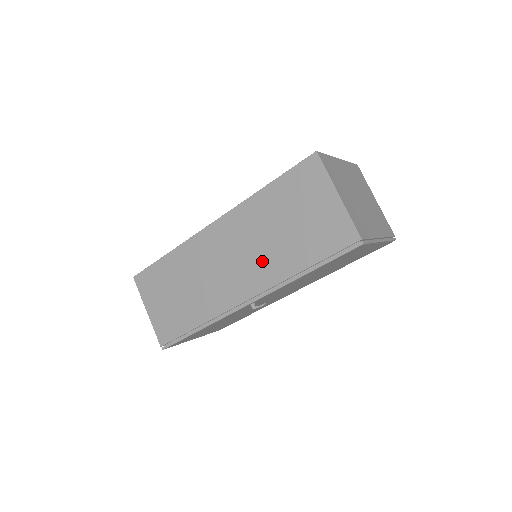
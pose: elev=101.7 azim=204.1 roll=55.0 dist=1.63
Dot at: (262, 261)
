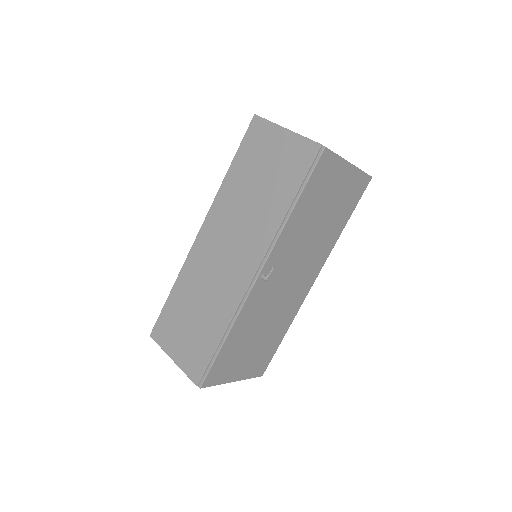
Dot at: (252, 228)
